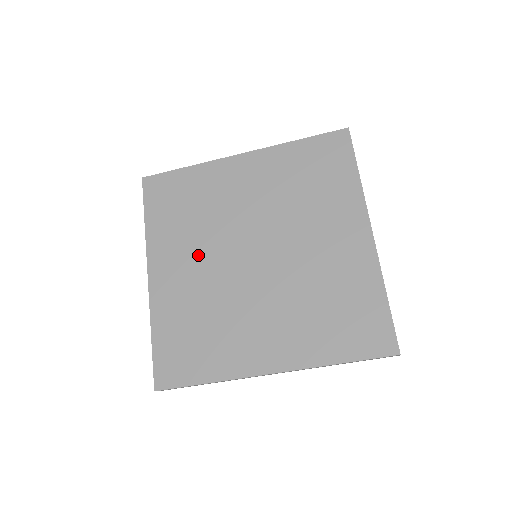
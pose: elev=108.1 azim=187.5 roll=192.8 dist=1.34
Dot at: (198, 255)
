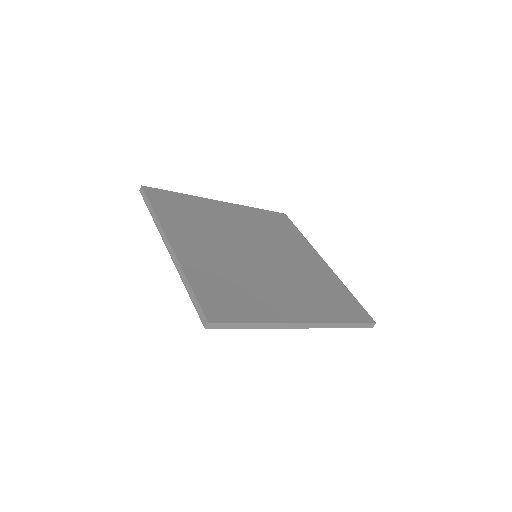
Dot at: (212, 242)
